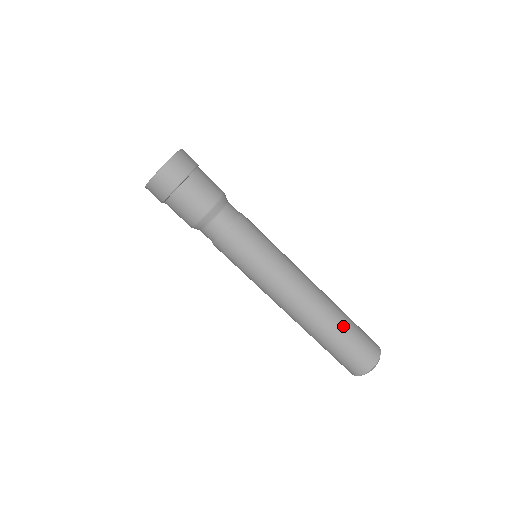
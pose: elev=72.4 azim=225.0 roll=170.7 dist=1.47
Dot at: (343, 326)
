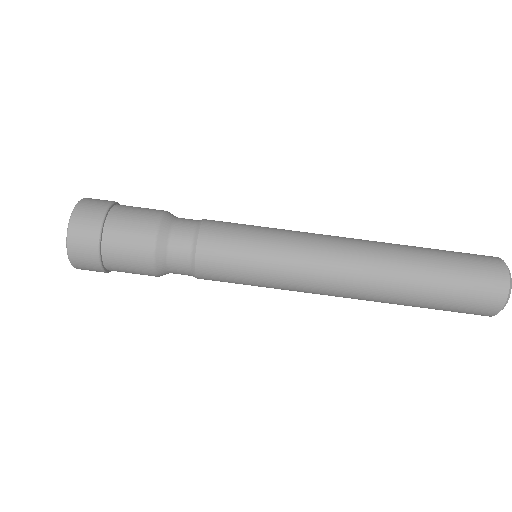
Dot at: occluded
